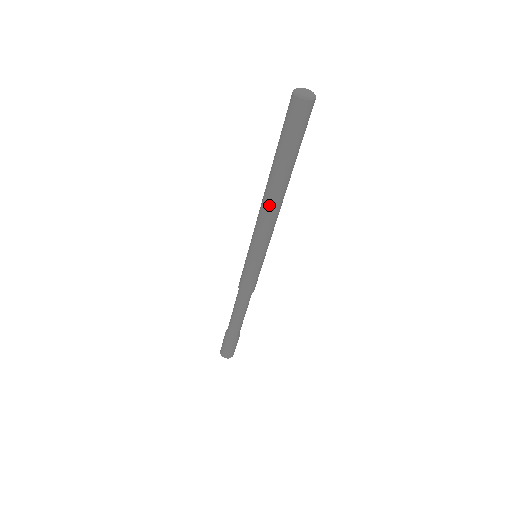
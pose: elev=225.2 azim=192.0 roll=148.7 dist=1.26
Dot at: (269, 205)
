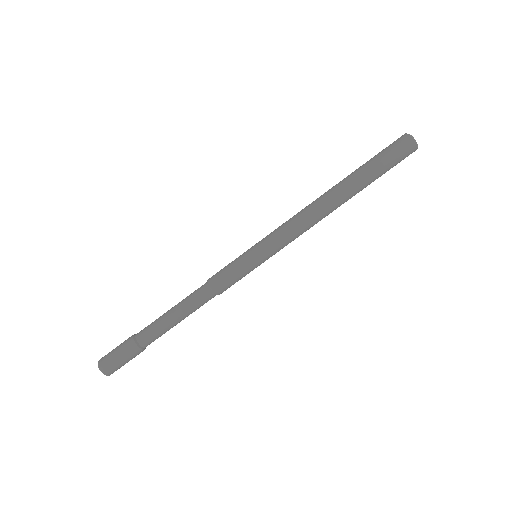
Dot at: (317, 204)
